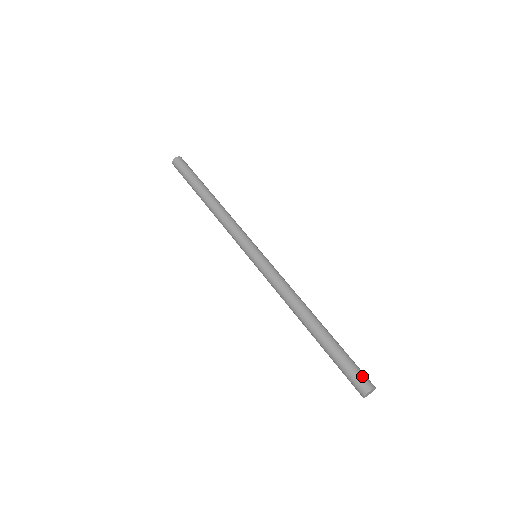
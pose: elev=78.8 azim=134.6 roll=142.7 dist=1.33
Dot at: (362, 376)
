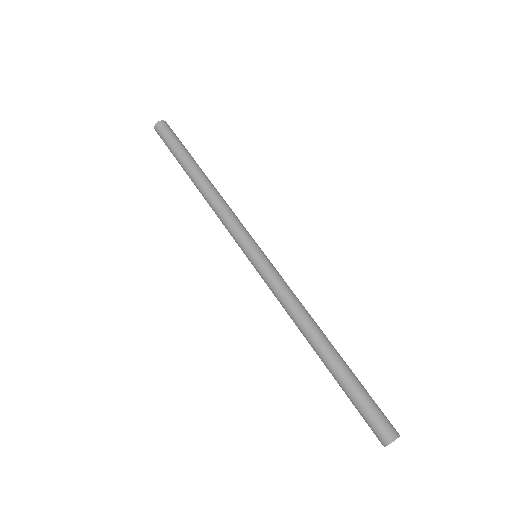
Dot at: (375, 428)
